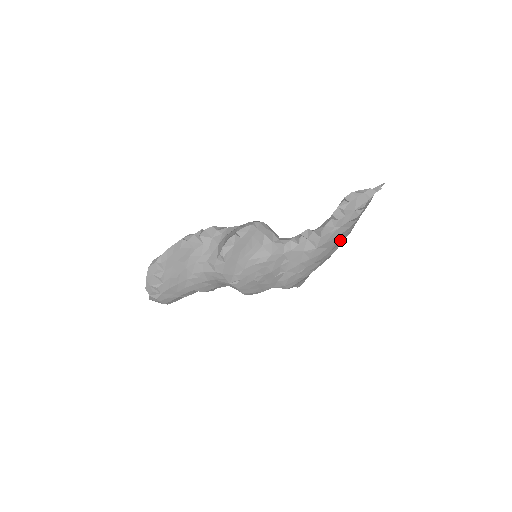
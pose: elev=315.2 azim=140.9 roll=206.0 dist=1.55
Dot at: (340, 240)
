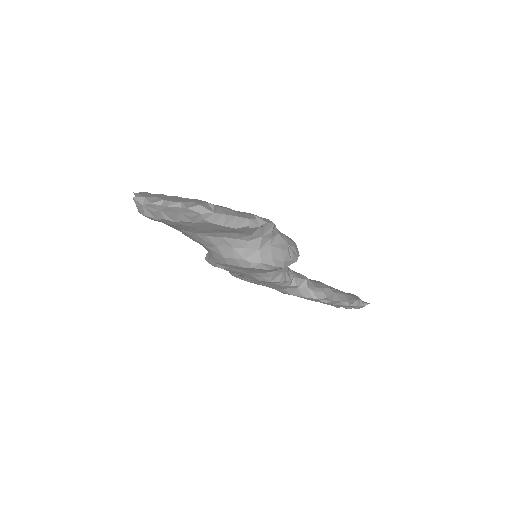
Dot at: occluded
